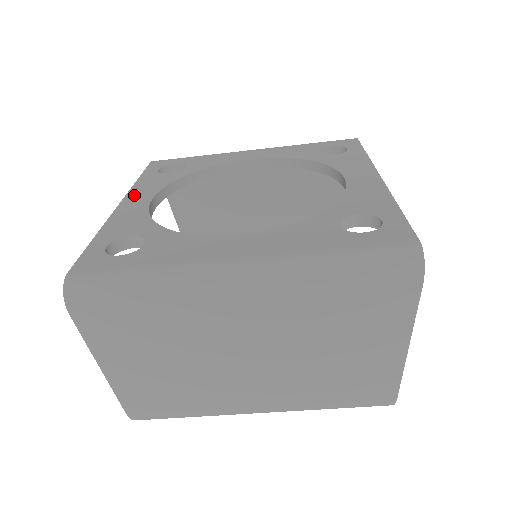
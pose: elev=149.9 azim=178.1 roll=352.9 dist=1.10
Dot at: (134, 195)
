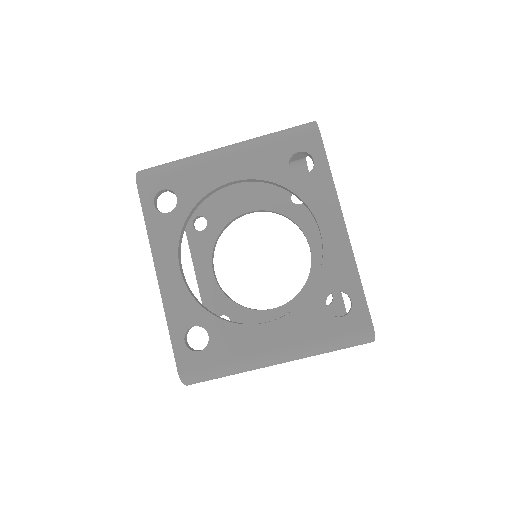
Dot at: (160, 260)
